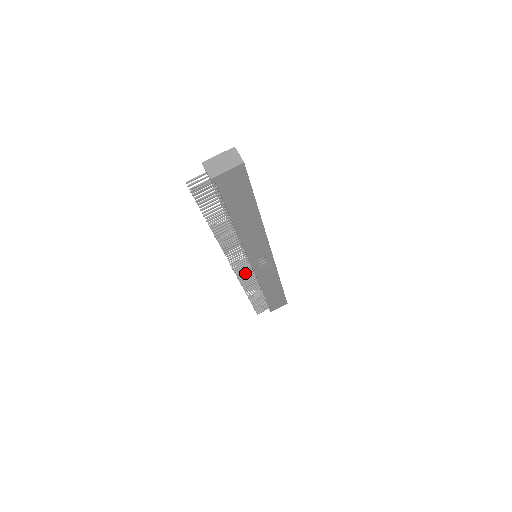
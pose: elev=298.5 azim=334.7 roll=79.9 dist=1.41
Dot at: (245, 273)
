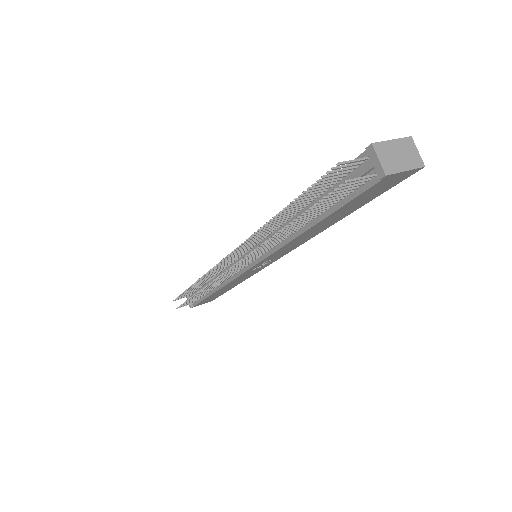
Dot at: (218, 268)
